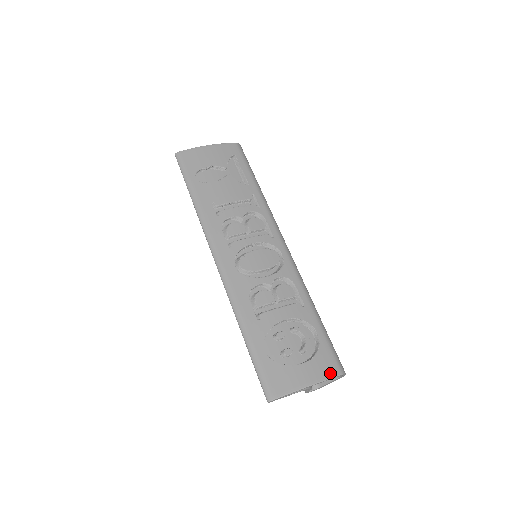
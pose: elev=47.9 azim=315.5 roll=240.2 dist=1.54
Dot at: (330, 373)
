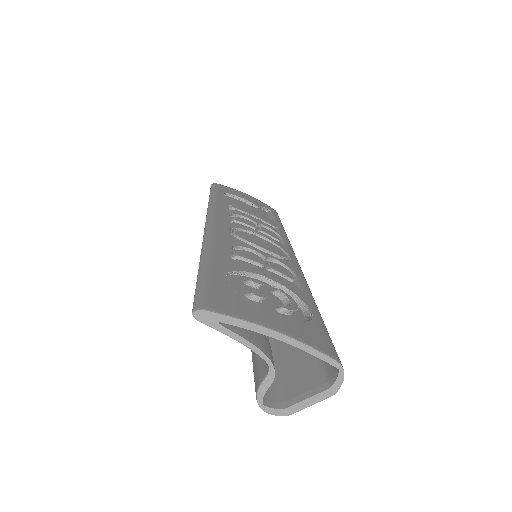
Dot at: (318, 346)
